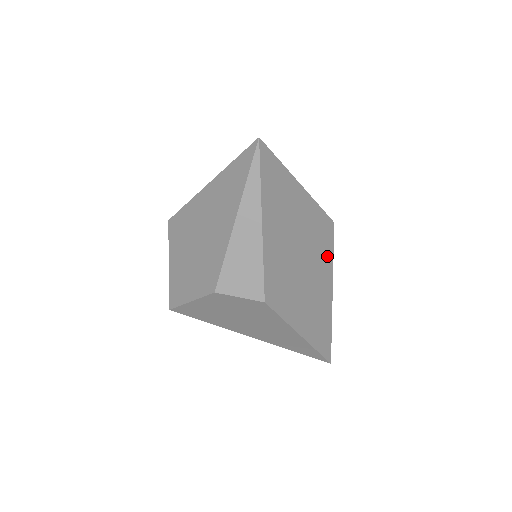
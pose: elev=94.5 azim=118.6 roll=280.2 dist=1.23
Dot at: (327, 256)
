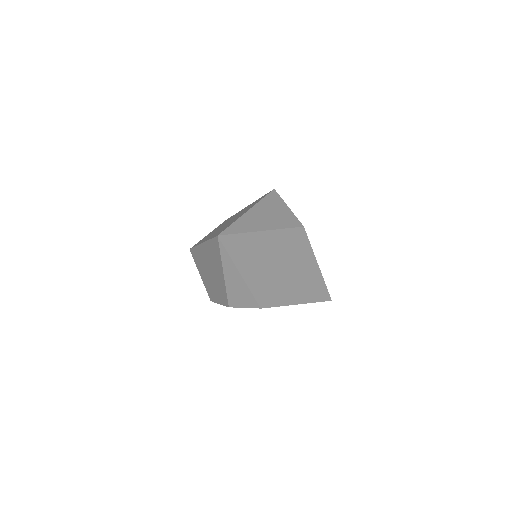
Dot at: (305, 249)
